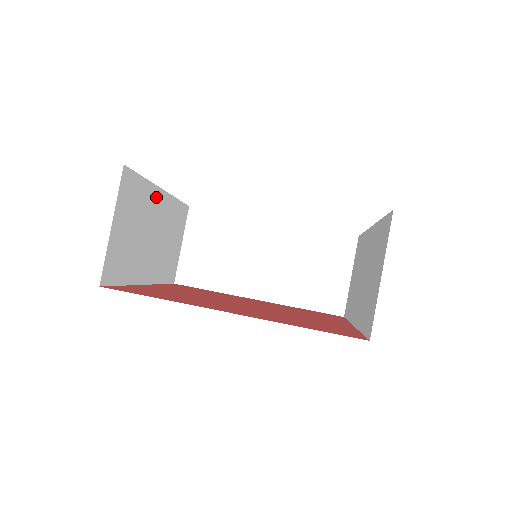
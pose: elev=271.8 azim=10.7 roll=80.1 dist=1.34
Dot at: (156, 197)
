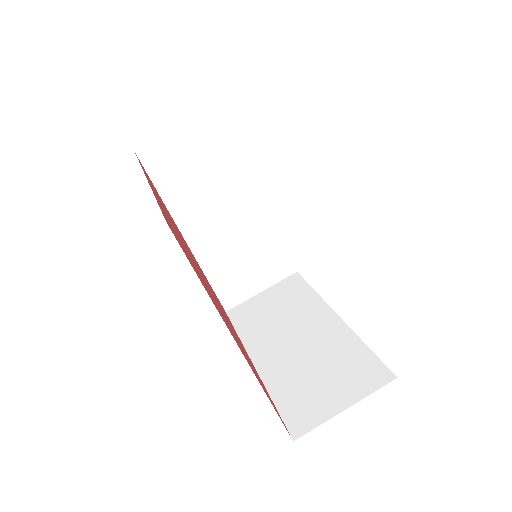
Dot at: occluded
